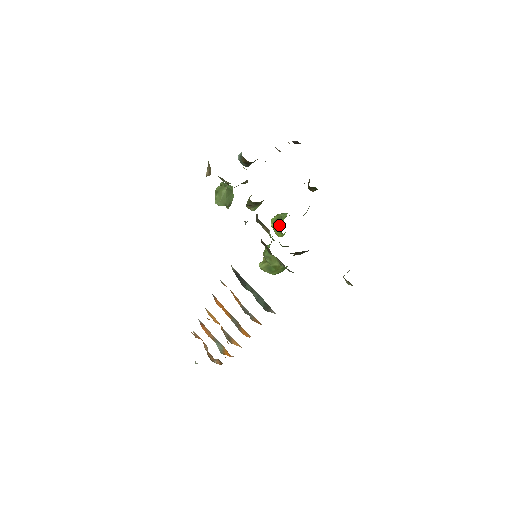
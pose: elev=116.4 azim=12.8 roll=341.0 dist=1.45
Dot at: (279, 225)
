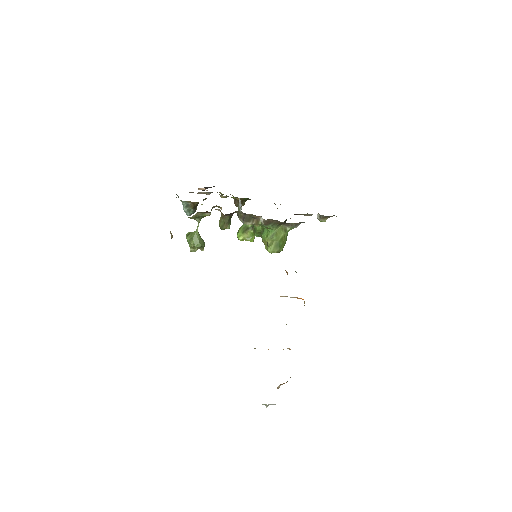
Dot at: (249, 230)
